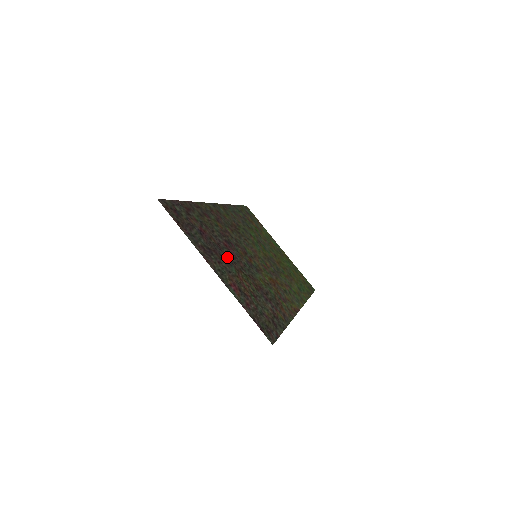
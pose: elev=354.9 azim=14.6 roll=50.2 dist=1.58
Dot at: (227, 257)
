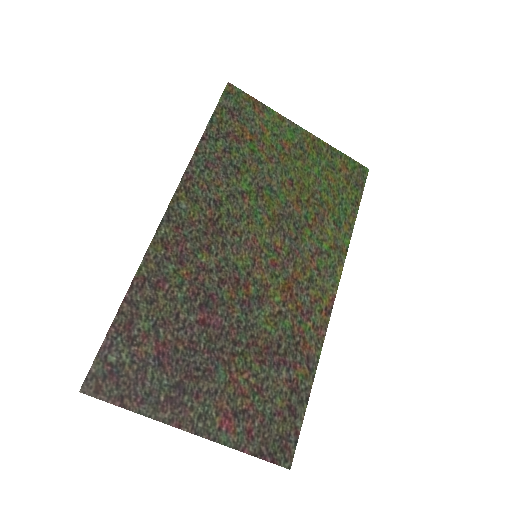
Dot at: (208, 355)
